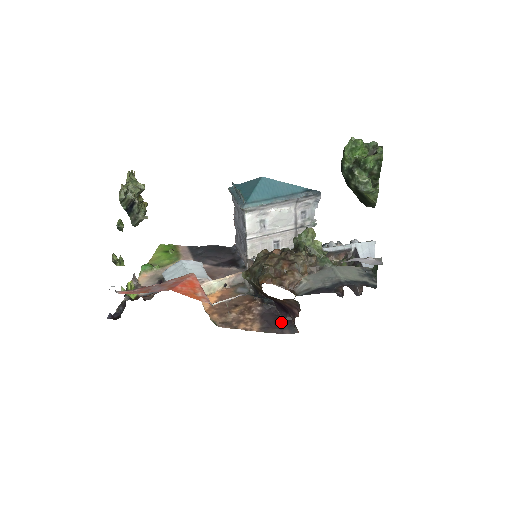
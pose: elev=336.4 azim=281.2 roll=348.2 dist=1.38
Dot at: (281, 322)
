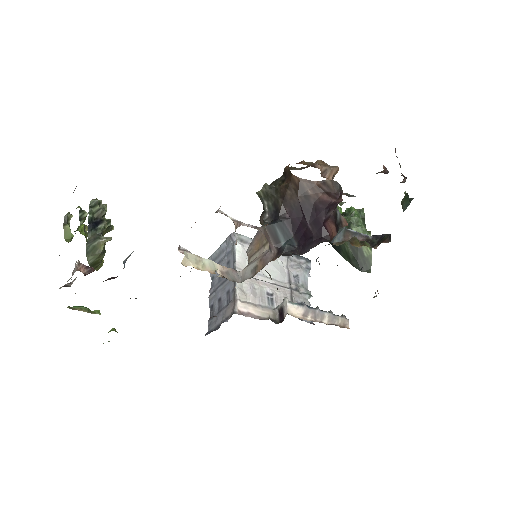
Dot at: occluded
